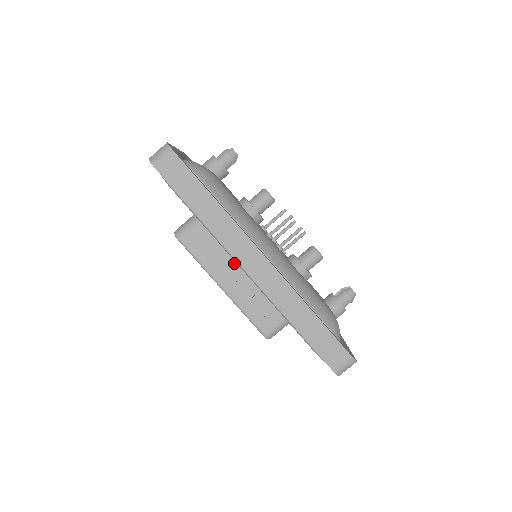
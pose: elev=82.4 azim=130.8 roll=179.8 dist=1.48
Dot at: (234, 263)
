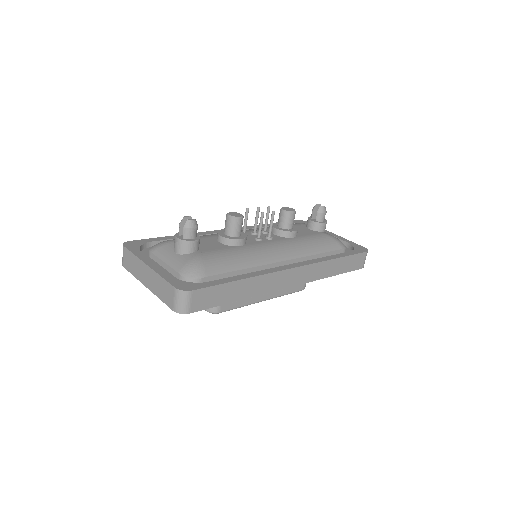
Dot at: occluded
